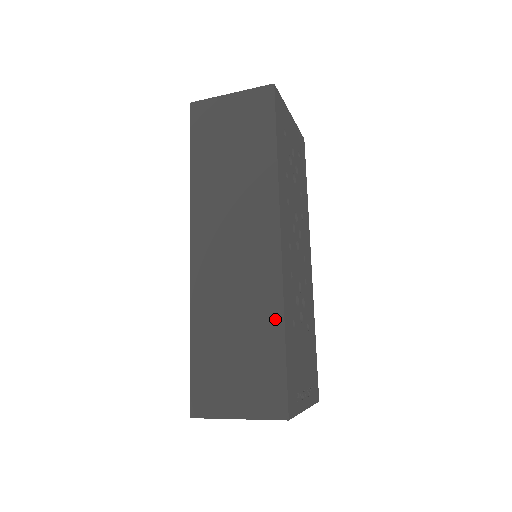
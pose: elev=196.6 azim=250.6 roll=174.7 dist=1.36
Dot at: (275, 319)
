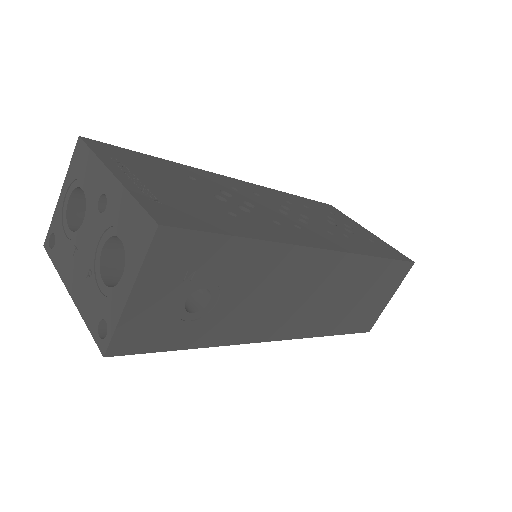
Dot at: occluded
